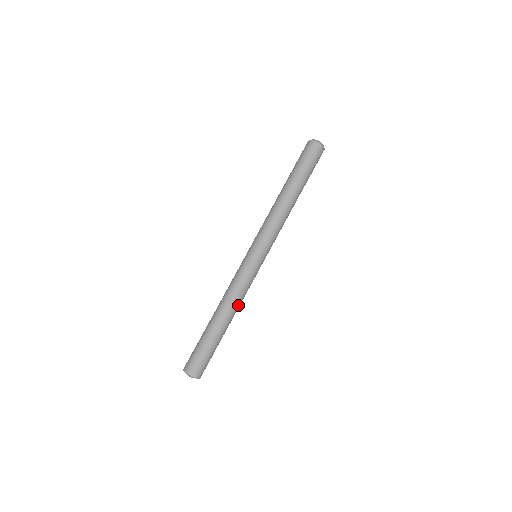
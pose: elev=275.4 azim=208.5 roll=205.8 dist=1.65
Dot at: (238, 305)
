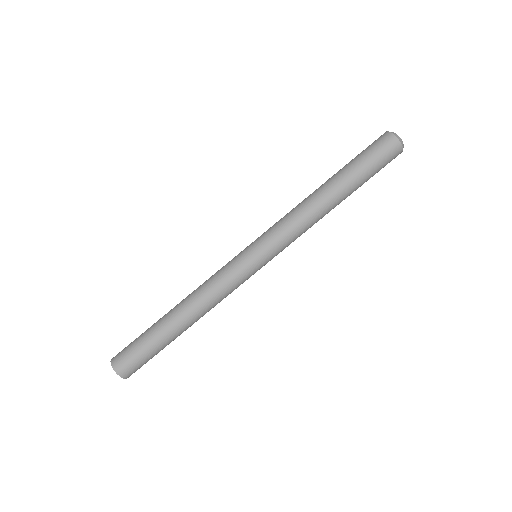
Dot at: (210, 309)
